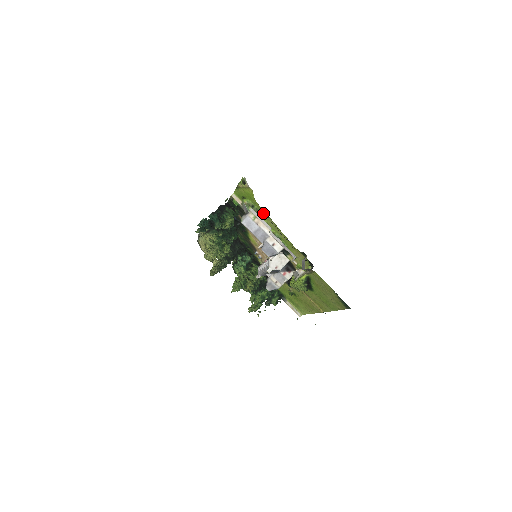
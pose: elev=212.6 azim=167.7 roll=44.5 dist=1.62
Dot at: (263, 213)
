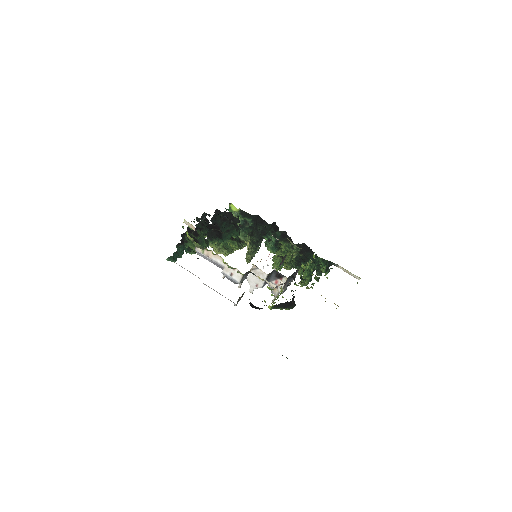
Dot at: (203, 248)
